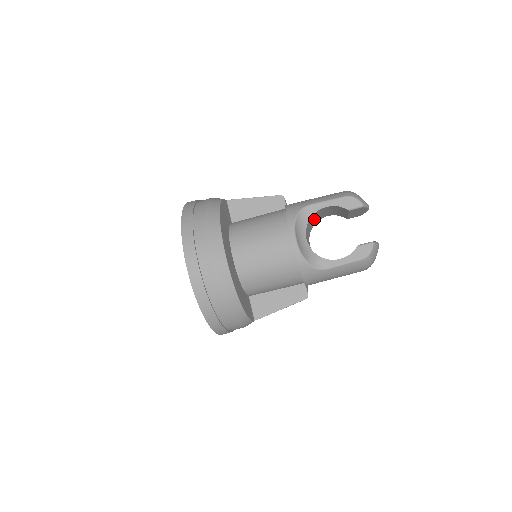
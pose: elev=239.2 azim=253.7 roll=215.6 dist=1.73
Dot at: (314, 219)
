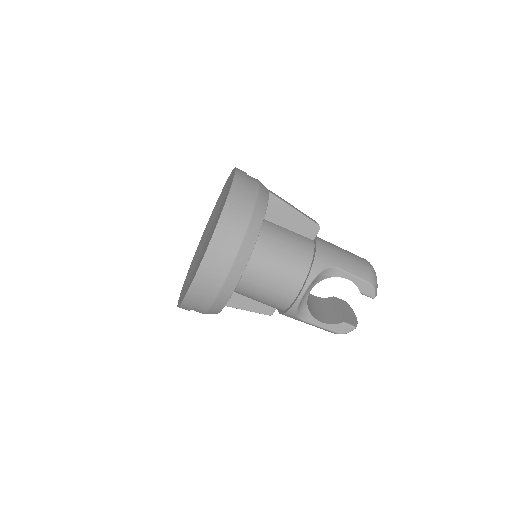
Dot at: occluded
